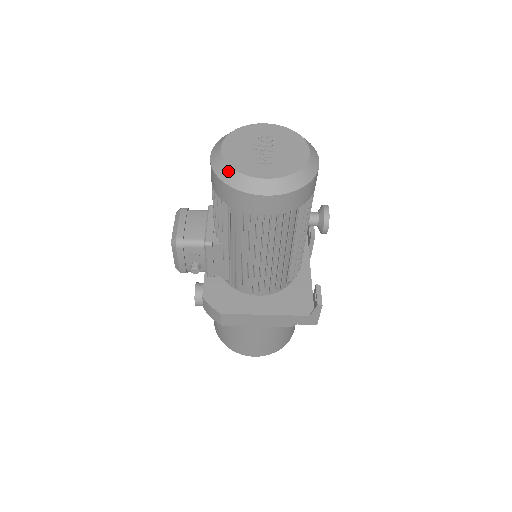
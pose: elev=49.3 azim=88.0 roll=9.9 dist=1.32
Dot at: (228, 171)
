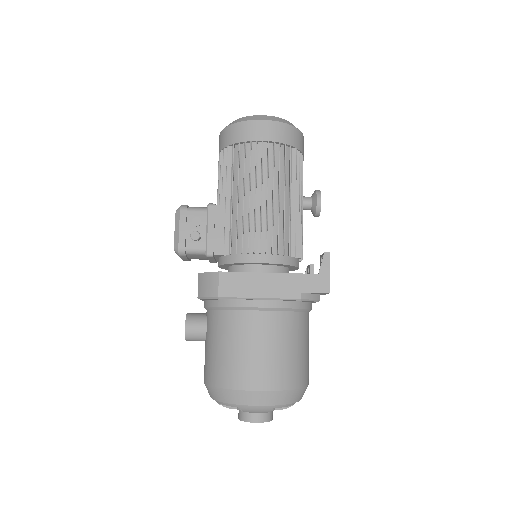
Dot at: (234, 121)
